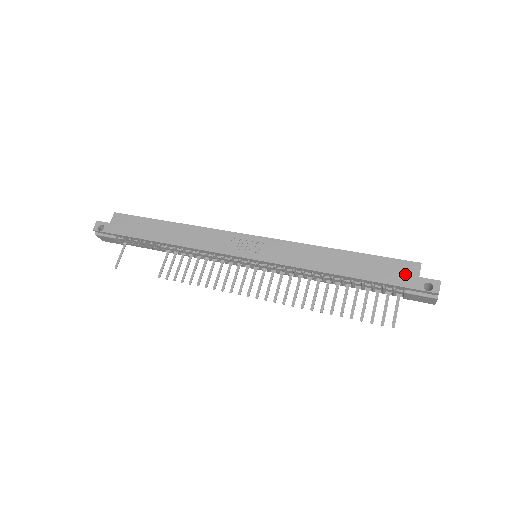
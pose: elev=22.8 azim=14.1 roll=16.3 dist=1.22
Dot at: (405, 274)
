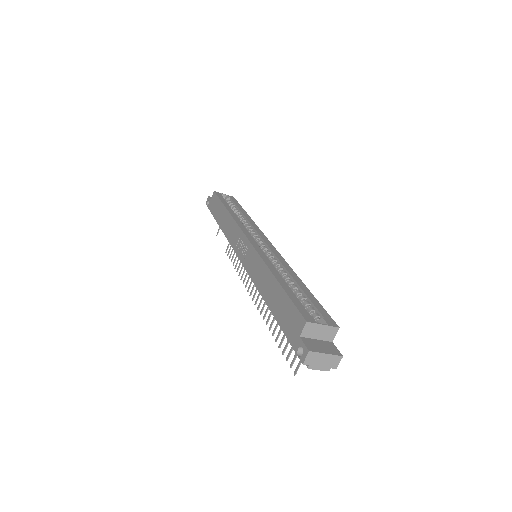
Dot at: (294, 327)
